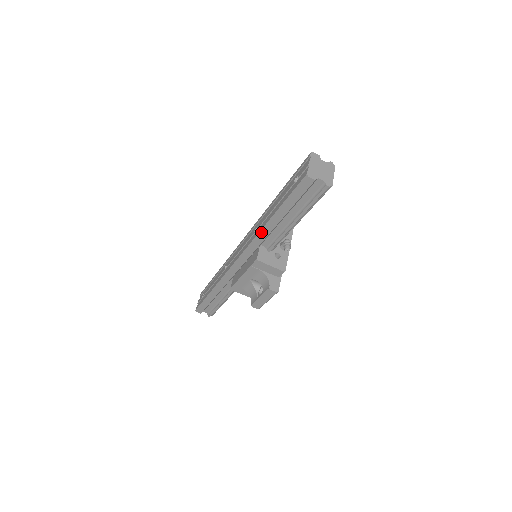
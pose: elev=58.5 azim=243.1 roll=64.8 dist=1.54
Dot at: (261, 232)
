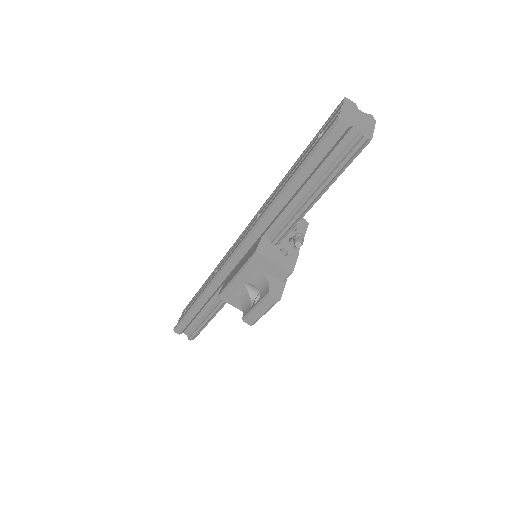
Dot at: (265, 213)
